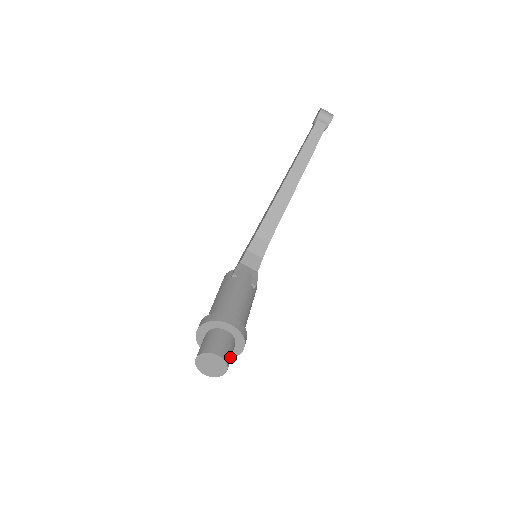
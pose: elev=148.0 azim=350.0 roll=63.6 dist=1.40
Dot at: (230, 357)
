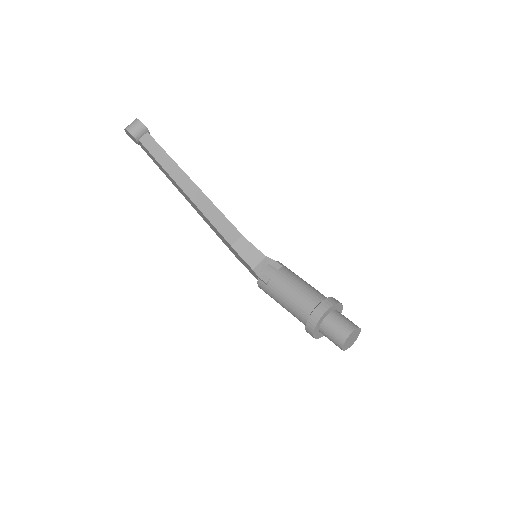
Dot at: (350, 322)
